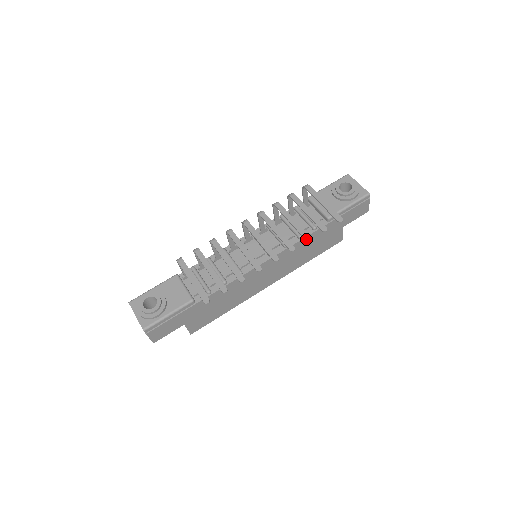
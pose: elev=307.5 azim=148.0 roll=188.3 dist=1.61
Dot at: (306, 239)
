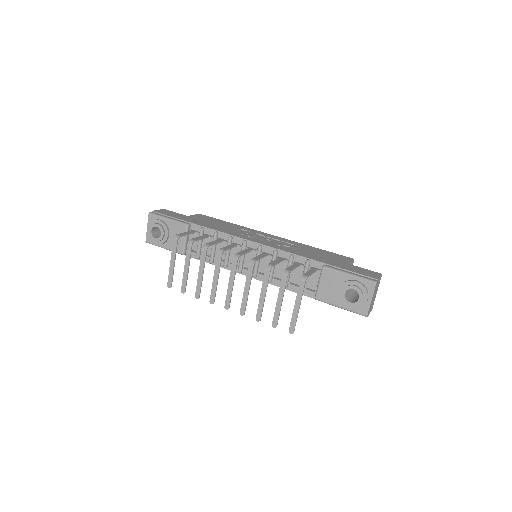
Dot at: (256, 318)
